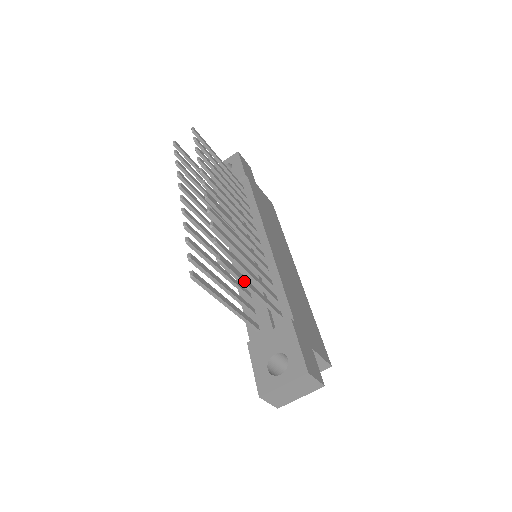
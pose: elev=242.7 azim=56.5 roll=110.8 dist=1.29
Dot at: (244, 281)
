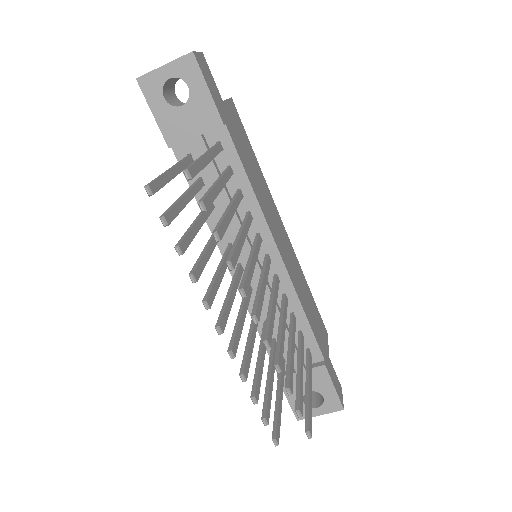
Dot at: (311, 402)
